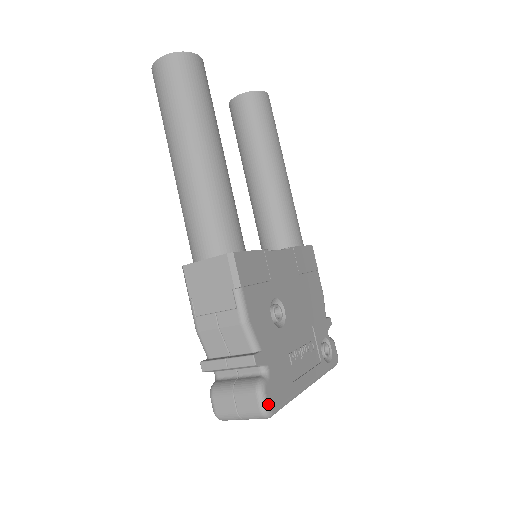
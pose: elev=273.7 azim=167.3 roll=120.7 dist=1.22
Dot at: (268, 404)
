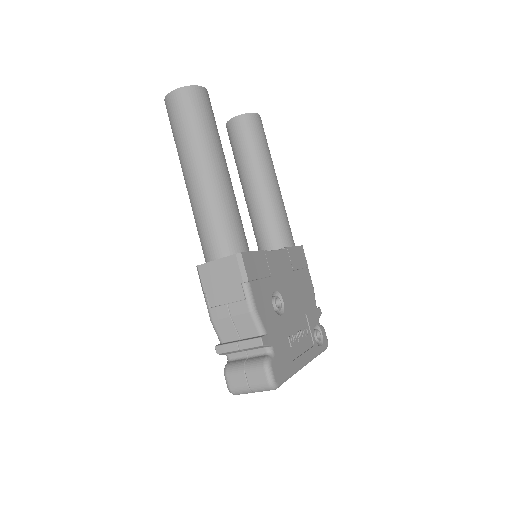
Dot at: (274, 378)
